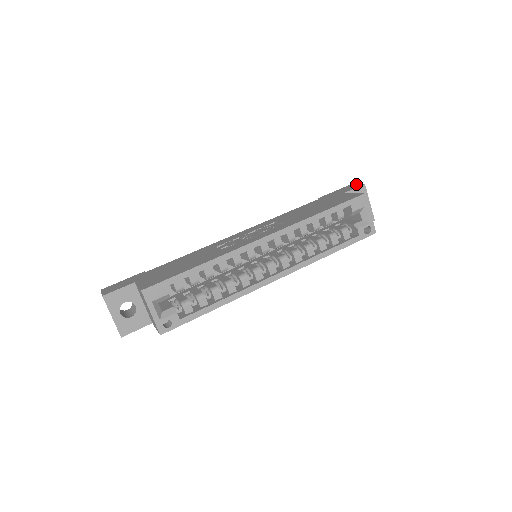
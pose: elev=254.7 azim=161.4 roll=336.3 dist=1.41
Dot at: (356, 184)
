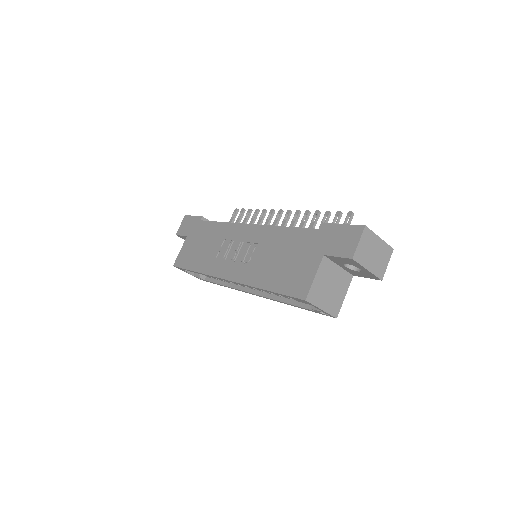
Dot at: (358, 240)
